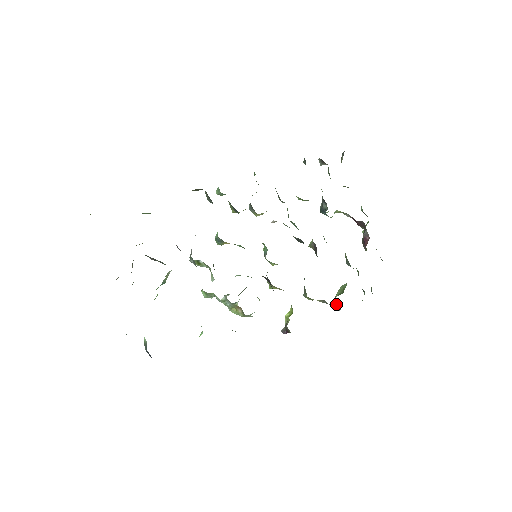
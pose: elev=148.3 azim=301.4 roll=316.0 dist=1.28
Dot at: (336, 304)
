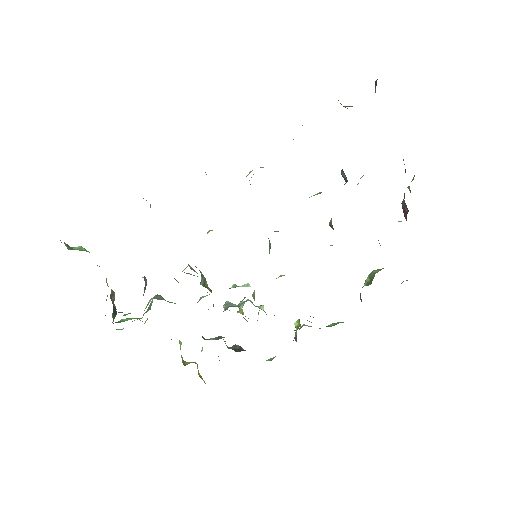
Dot at: (361, 299)
